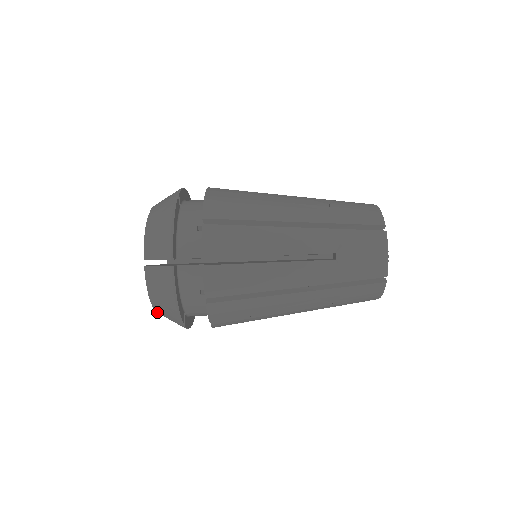
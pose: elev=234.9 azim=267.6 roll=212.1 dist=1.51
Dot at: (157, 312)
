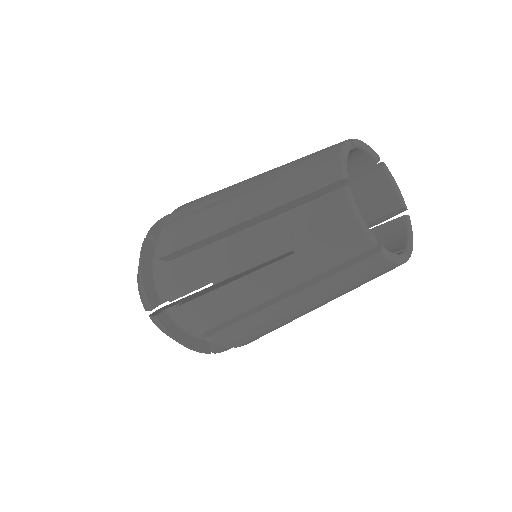
Dot at: occluded
